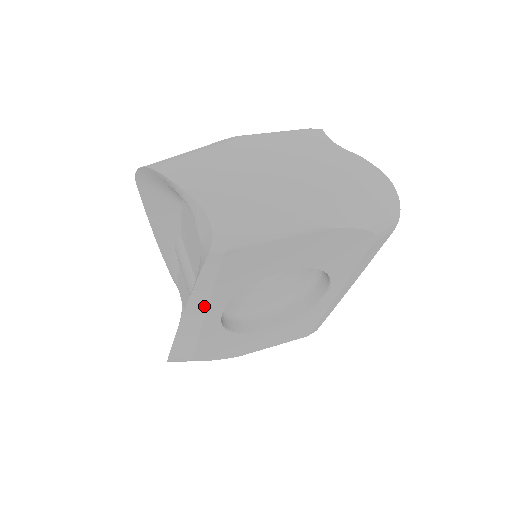
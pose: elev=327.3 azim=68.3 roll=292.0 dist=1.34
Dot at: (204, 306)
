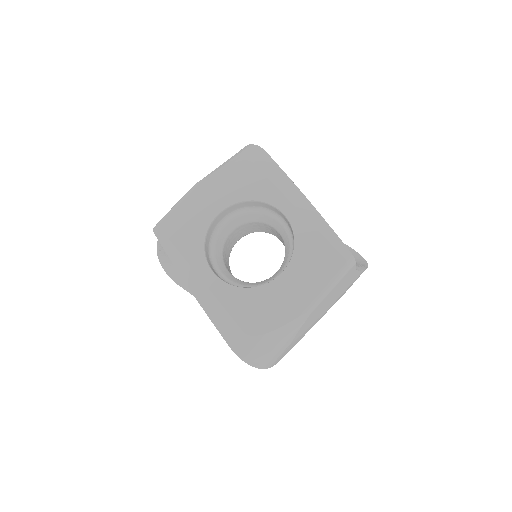
Dot at: occluded
